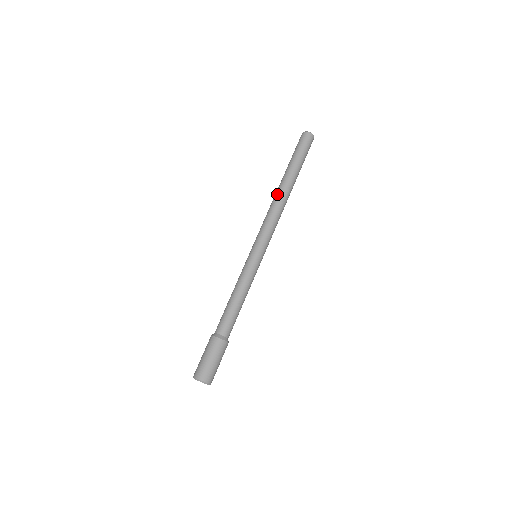
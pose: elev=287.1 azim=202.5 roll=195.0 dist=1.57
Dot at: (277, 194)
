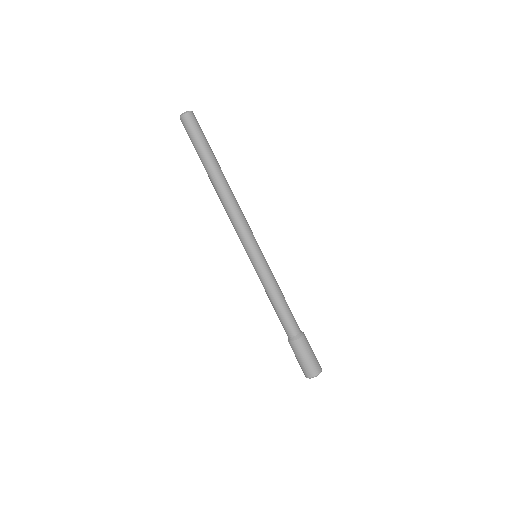
Dot at: (218, 195)
